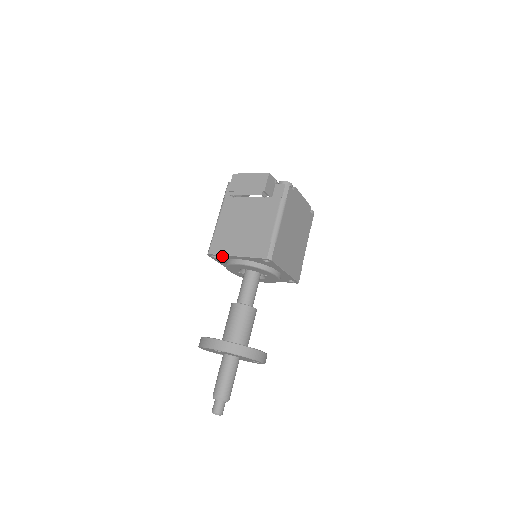
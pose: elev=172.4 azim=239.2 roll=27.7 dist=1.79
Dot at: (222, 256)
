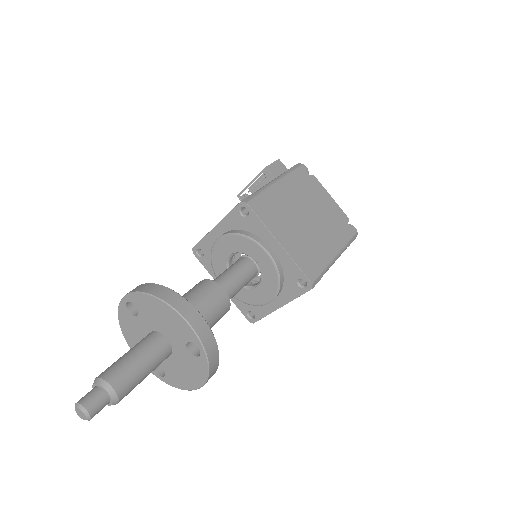
Dot at: (205, 243)
